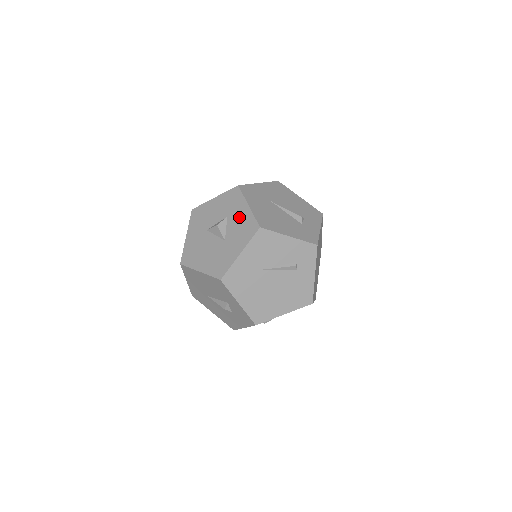
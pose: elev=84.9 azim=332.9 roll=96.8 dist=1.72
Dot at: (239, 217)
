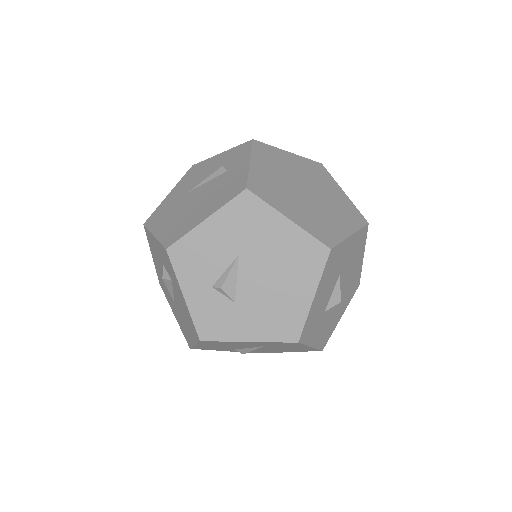
Dot at: occluded
